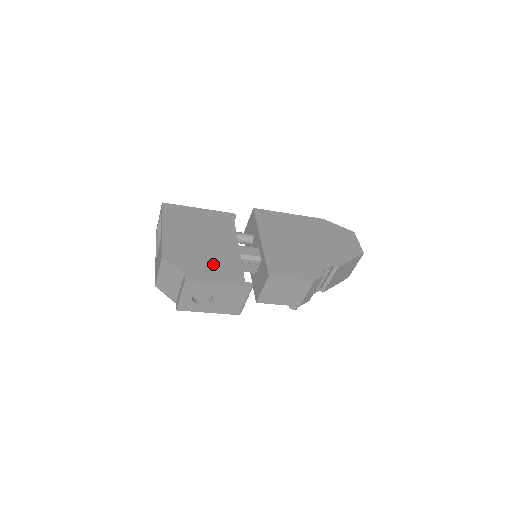
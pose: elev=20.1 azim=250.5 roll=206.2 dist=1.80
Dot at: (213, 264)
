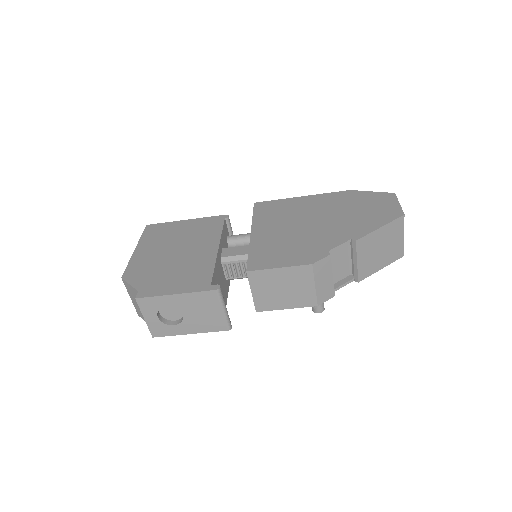
Dot at: (177, 273)
